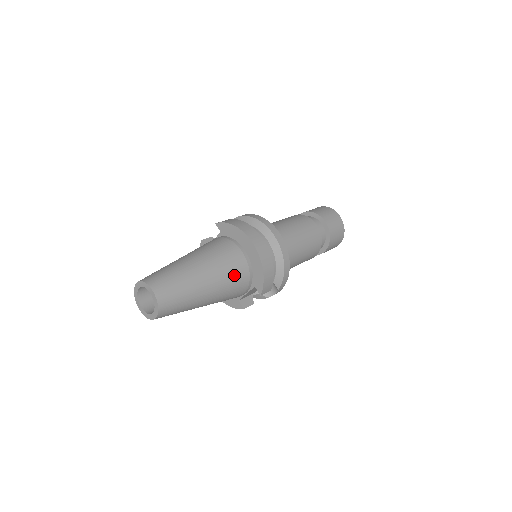
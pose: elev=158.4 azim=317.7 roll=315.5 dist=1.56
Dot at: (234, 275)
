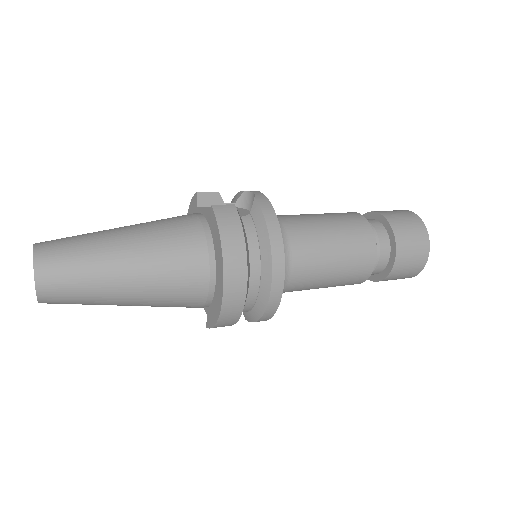
Dot at: (178, 301)
